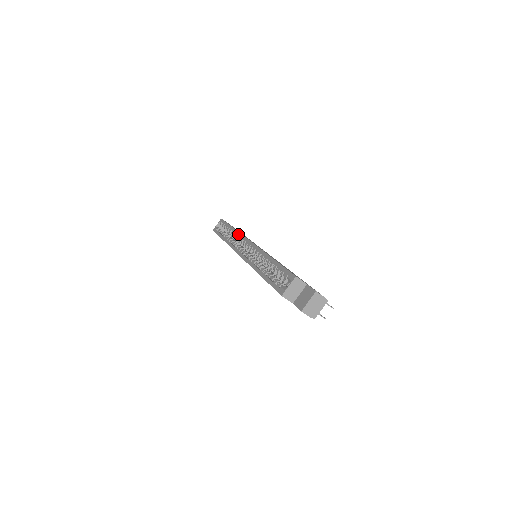
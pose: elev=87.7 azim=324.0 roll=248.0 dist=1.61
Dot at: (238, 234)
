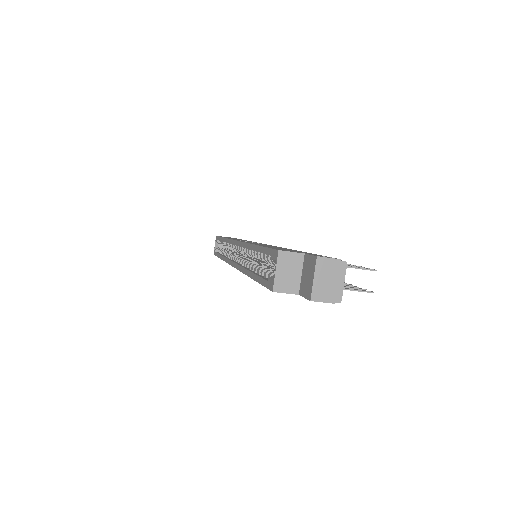
Dot at: (227, 241)
